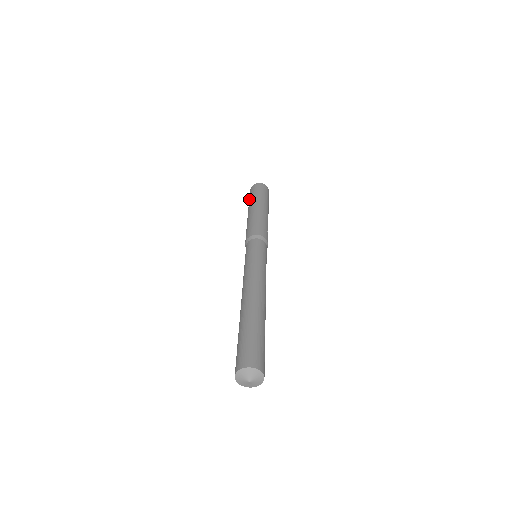
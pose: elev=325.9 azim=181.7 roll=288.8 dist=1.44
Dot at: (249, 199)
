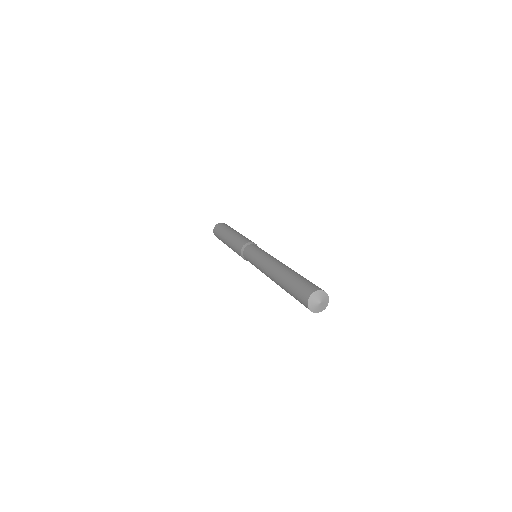
Dot at: (218, 235)
